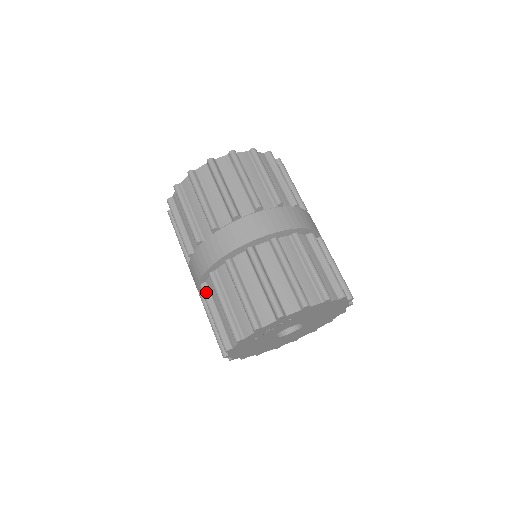
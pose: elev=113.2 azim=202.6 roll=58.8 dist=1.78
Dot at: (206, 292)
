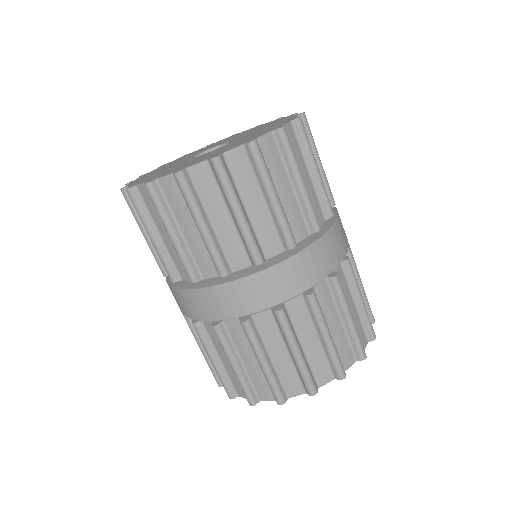
Dot at: occluded
